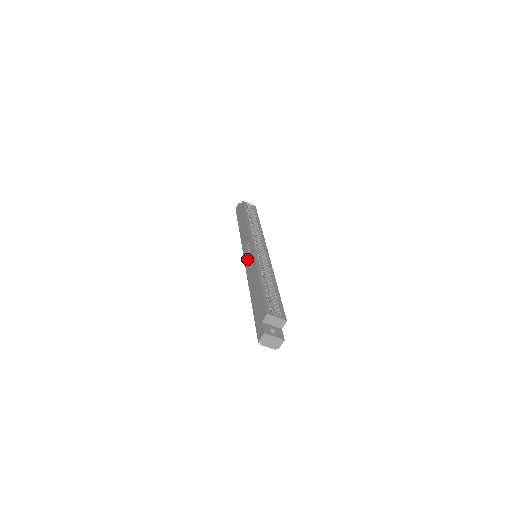
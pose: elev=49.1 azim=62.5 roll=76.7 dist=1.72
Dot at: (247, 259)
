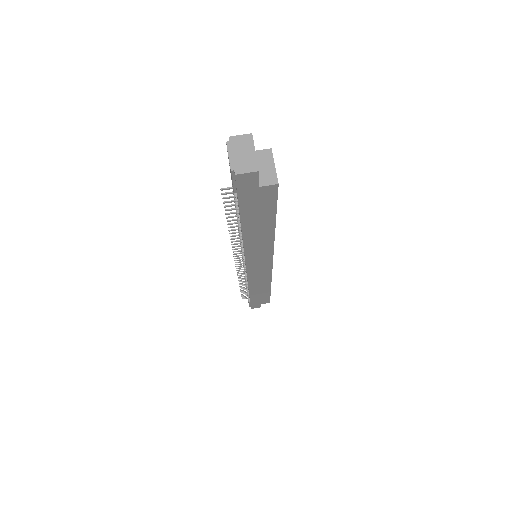
Dot at: occluded
